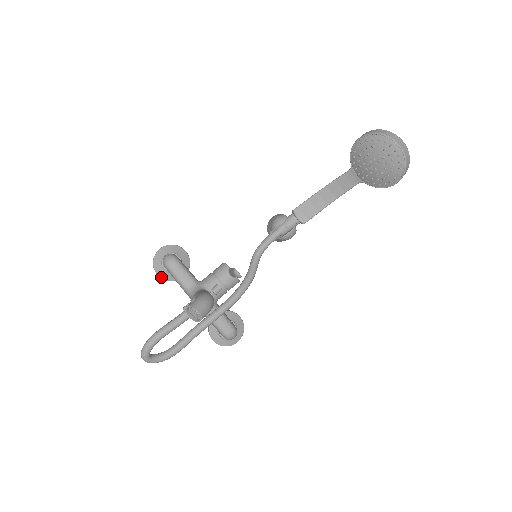
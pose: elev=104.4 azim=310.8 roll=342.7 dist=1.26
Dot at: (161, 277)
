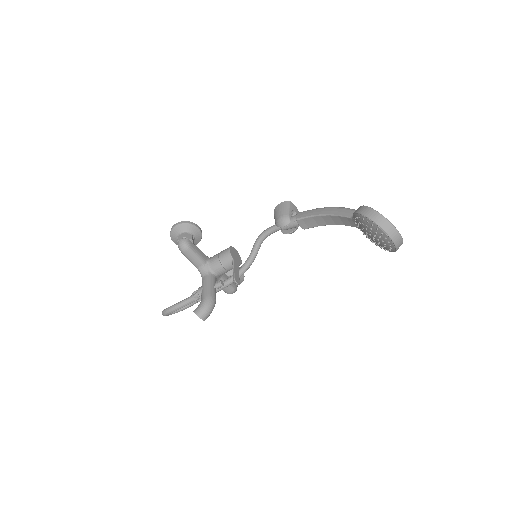
Dot at: occluded
